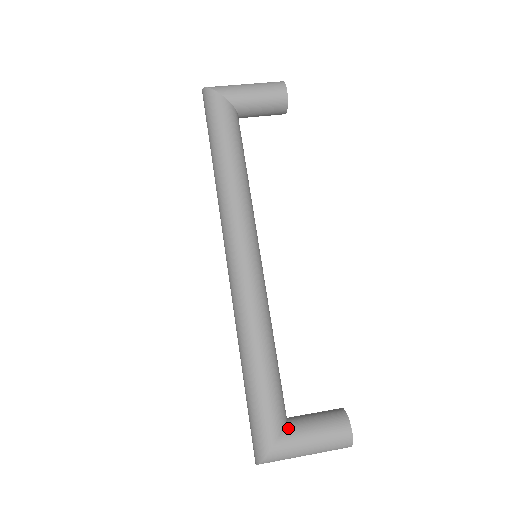
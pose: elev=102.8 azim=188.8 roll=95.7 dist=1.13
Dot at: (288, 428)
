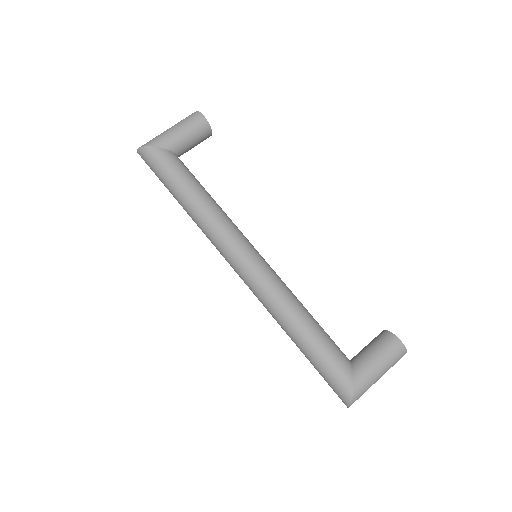
Dot at: (356, 367)
